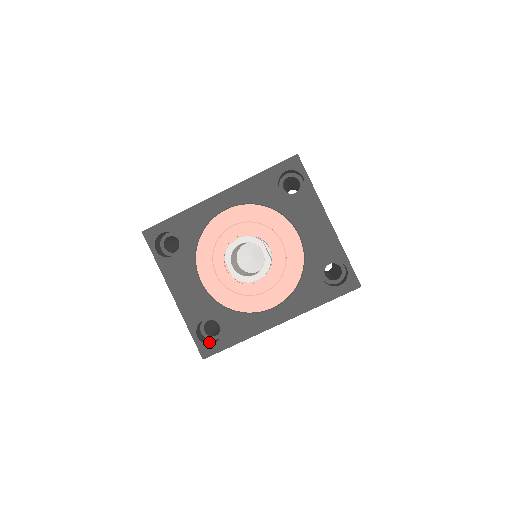
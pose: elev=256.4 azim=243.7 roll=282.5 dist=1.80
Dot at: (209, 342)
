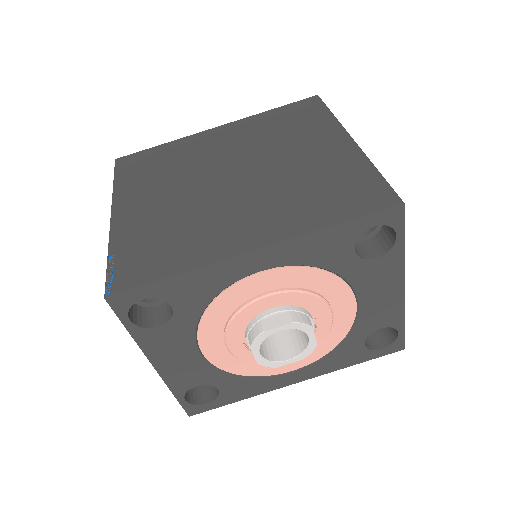
Dot at: (197, 395)
